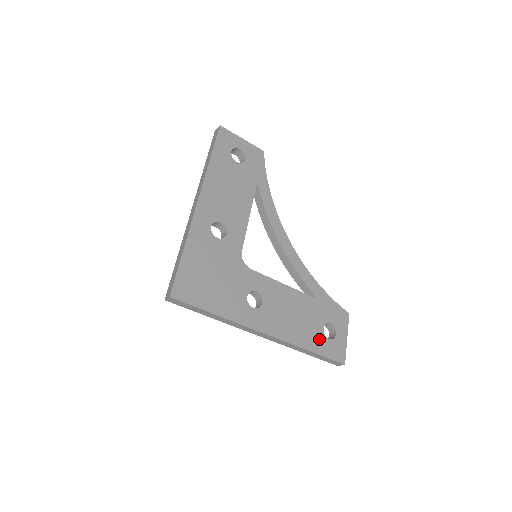
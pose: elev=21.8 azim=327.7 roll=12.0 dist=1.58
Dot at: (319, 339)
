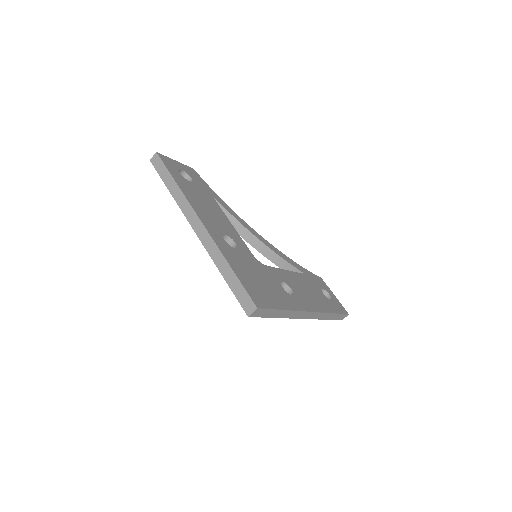
Dot at: (328, 303)
